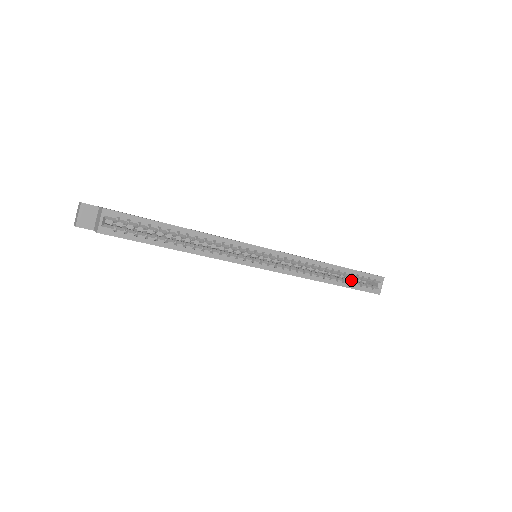
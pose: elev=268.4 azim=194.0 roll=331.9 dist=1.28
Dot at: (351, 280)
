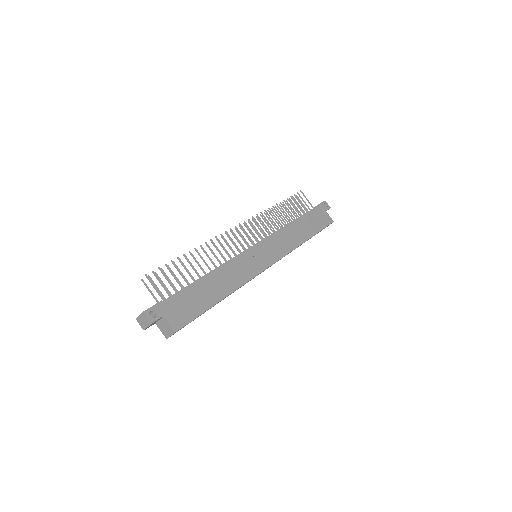
Dot at: occluded
